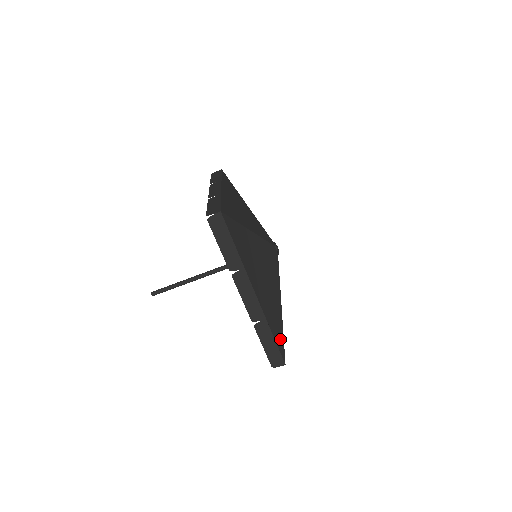
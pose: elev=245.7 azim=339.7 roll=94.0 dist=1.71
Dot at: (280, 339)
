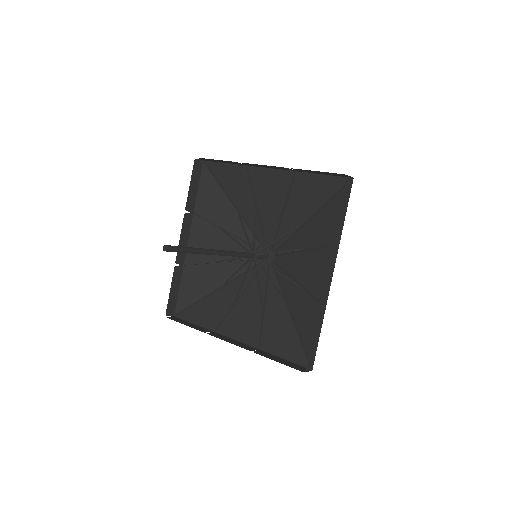
Dot at: (309, 340)
